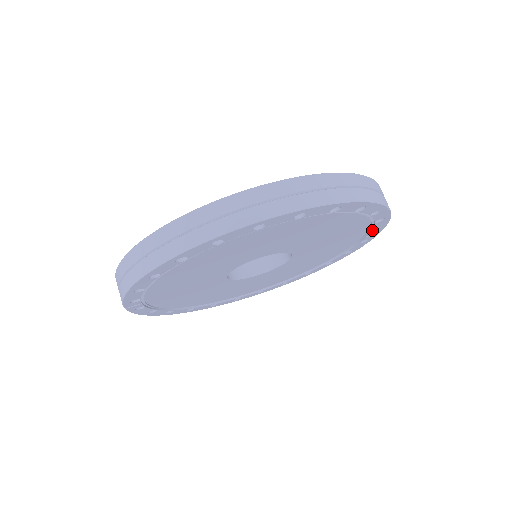
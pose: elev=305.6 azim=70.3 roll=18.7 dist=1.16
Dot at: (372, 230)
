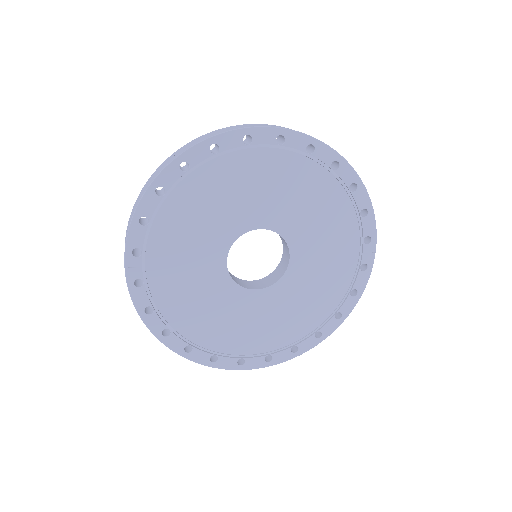
Dot at: (363, 238)
